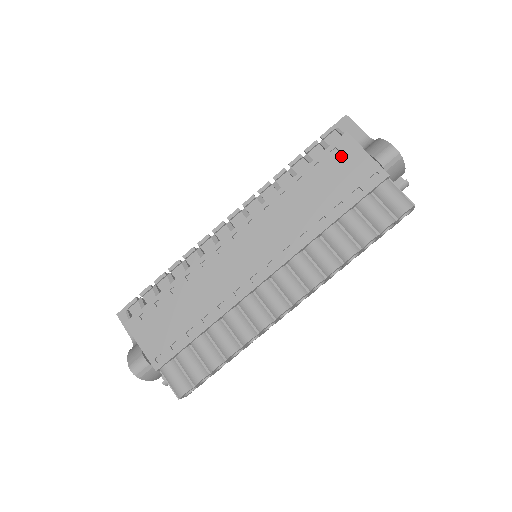
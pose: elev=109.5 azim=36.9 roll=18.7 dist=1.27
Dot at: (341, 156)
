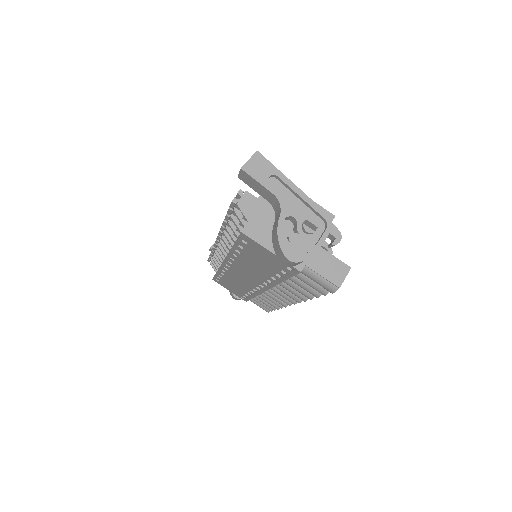
Dot at: (252, 247)
